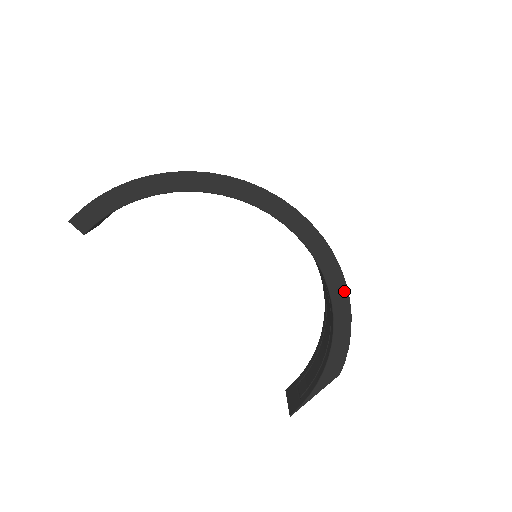
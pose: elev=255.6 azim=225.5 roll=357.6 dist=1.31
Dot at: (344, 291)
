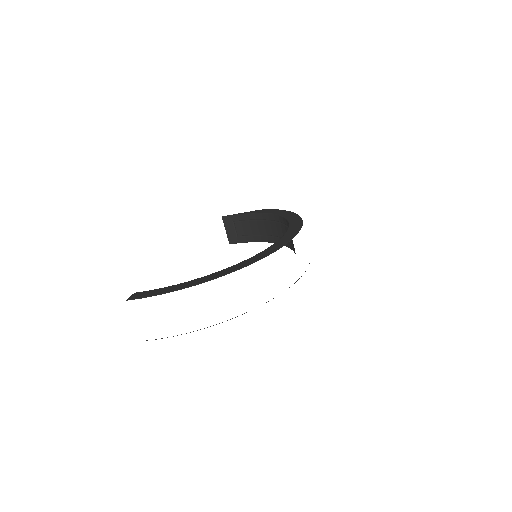
Dot at: occluded
